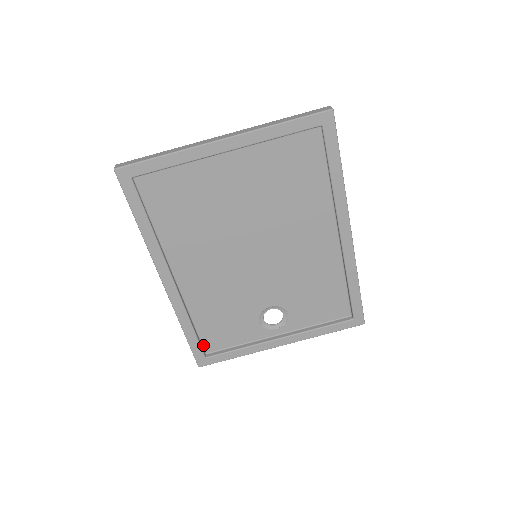
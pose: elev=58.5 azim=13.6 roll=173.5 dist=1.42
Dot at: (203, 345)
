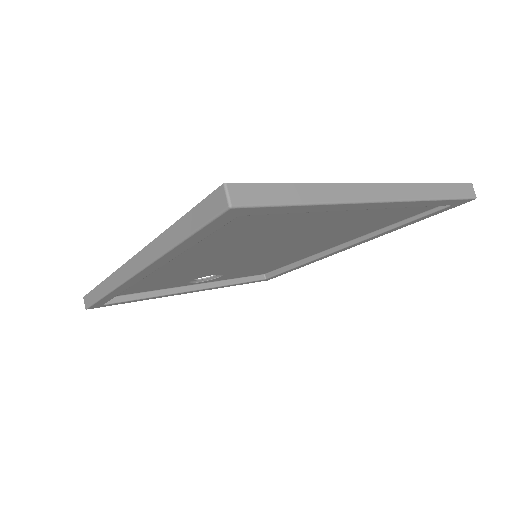
Dot at: occluded
